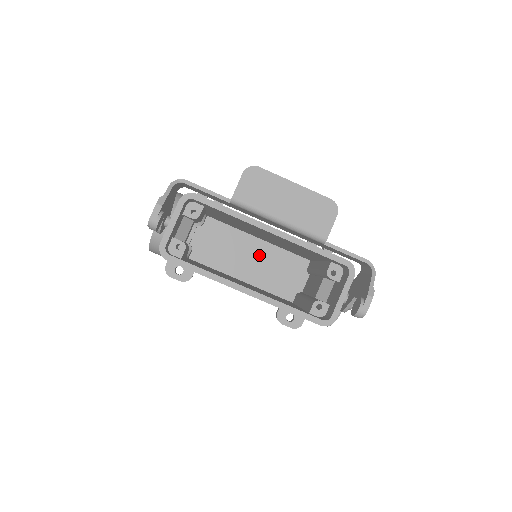
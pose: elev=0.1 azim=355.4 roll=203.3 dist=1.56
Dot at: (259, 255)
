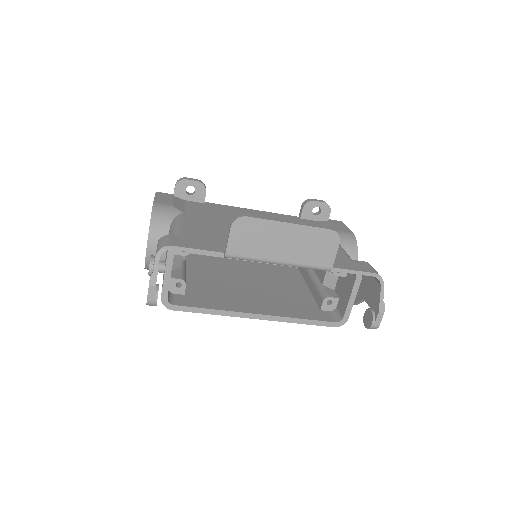
Dot at: occluded
